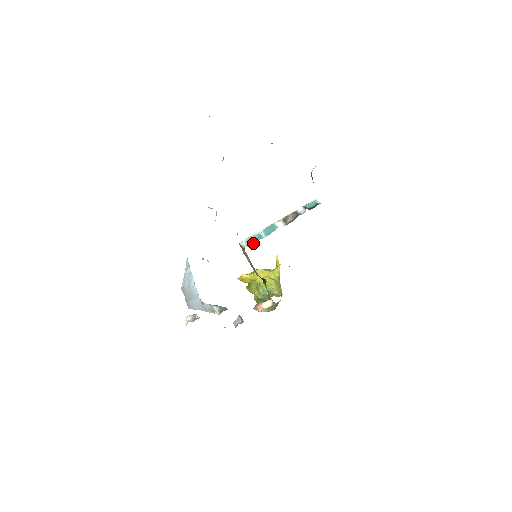
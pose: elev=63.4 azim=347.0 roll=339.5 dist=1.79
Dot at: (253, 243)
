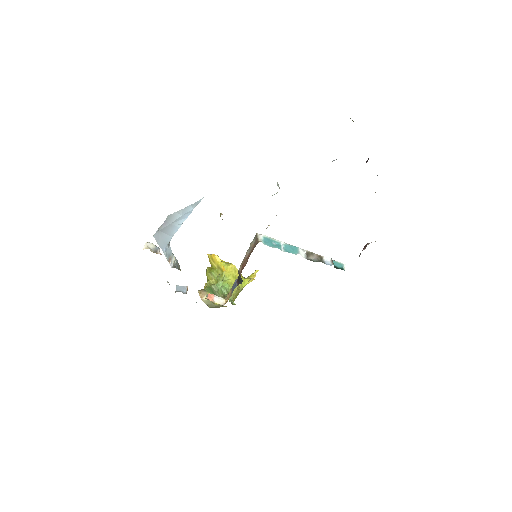
Dot at: (270, 245)
